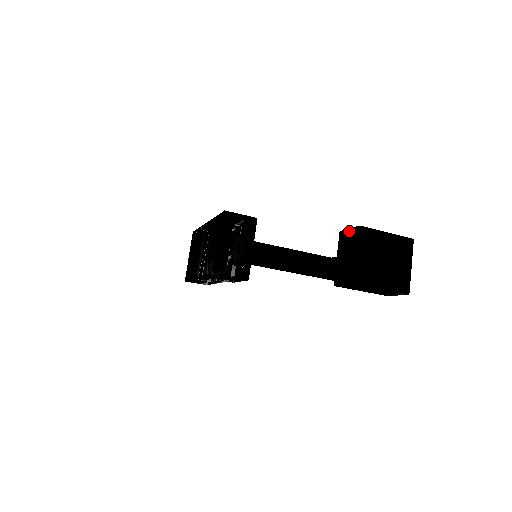
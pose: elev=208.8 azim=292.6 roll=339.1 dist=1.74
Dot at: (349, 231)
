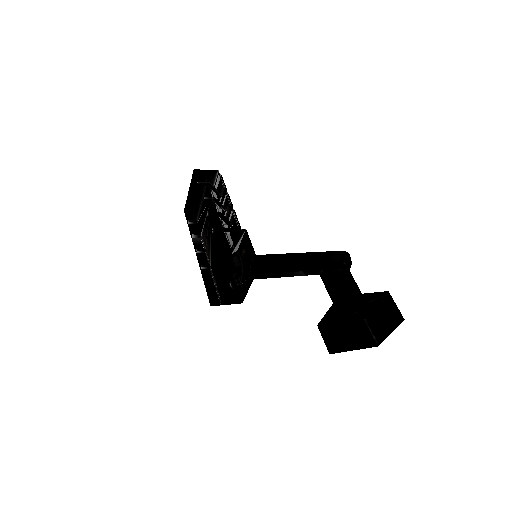
Dot at: occluded
